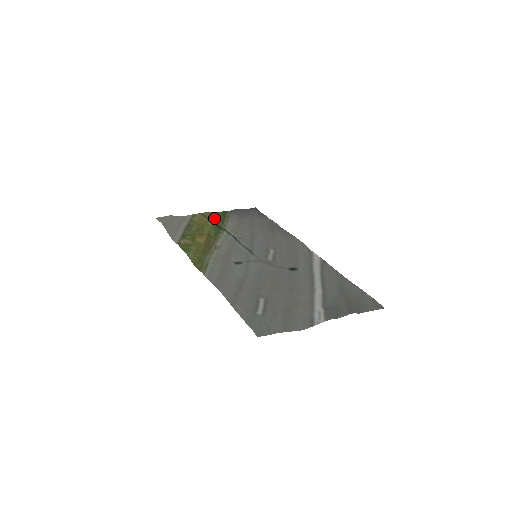
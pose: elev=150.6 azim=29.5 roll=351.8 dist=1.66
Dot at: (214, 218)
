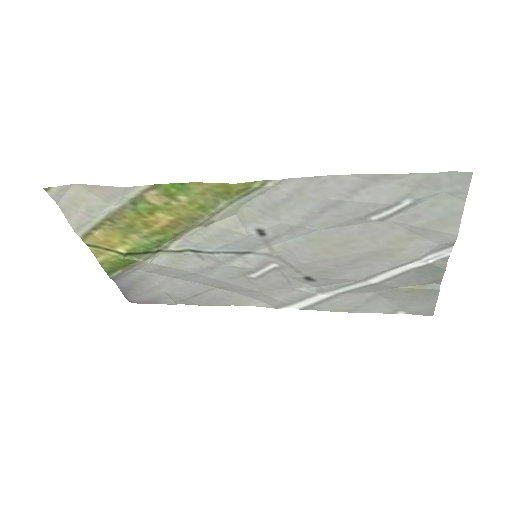
Dot at: (113, 257)
